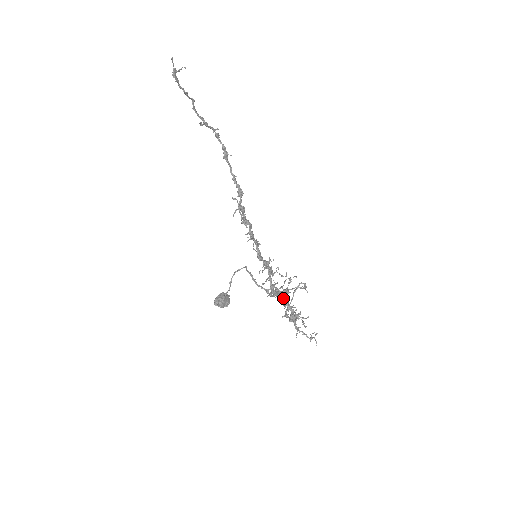
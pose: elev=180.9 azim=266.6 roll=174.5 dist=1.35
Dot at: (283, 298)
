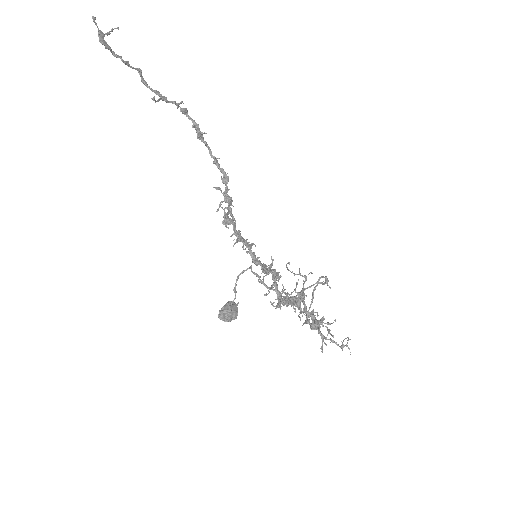
Dot at: (297, 305)
